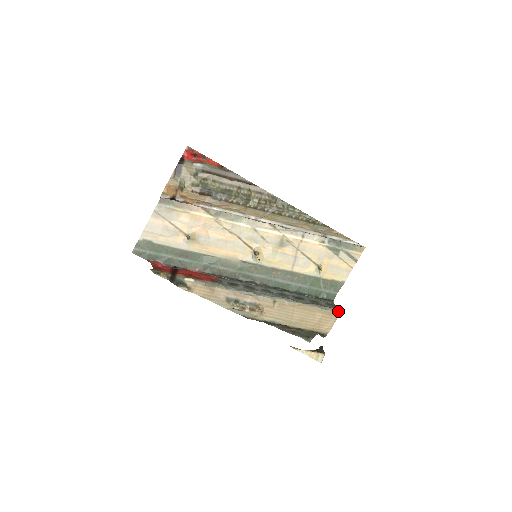
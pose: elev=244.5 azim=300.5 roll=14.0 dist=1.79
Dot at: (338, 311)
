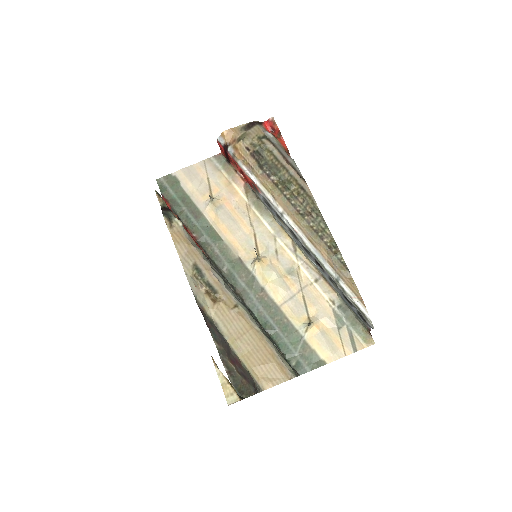
Dot at: (294, 375)
